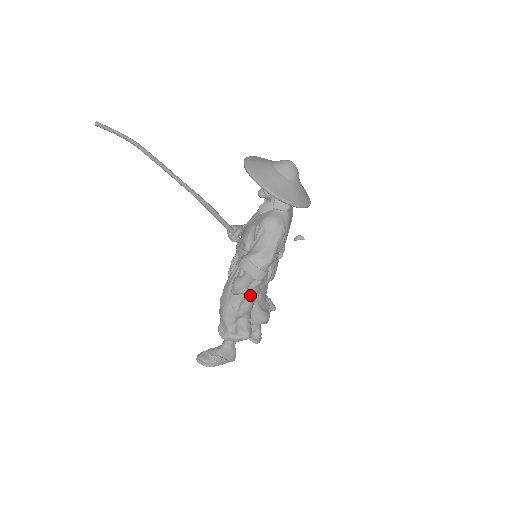
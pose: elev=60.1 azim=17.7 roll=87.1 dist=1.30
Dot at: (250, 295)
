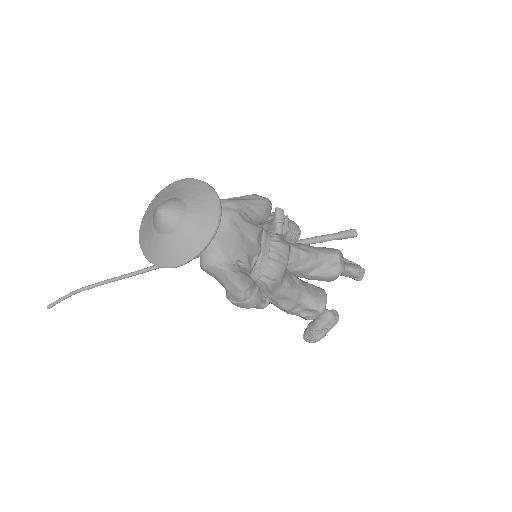
Dot at: (279, 296)
